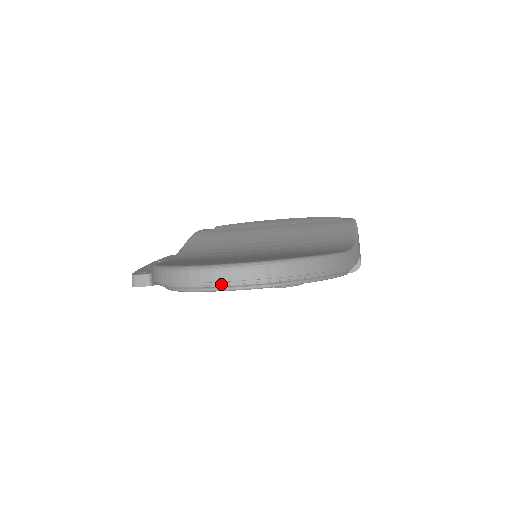
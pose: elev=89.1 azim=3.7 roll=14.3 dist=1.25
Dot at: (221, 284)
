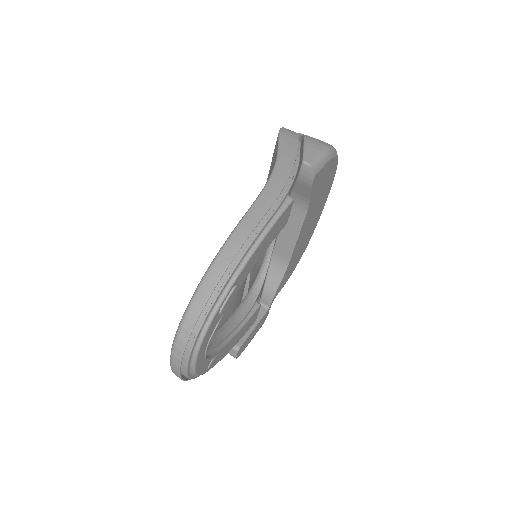
Dot at: (186, 362)
